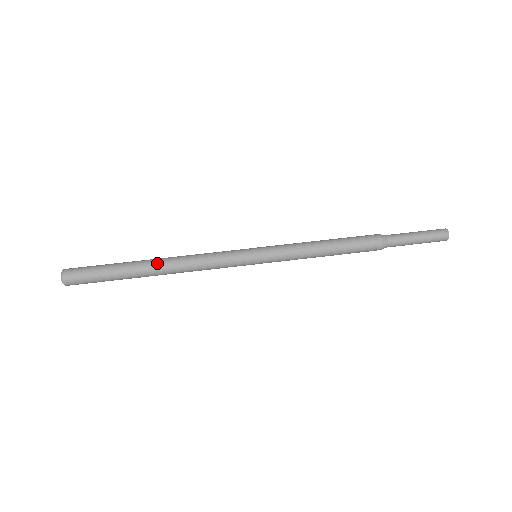
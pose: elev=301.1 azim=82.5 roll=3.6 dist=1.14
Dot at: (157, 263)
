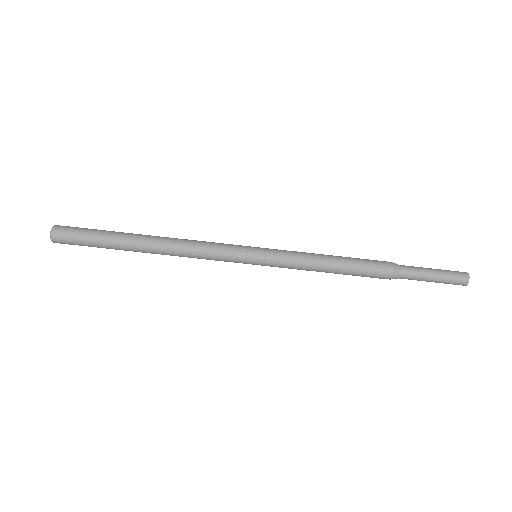
Dot at: (151, 239)
